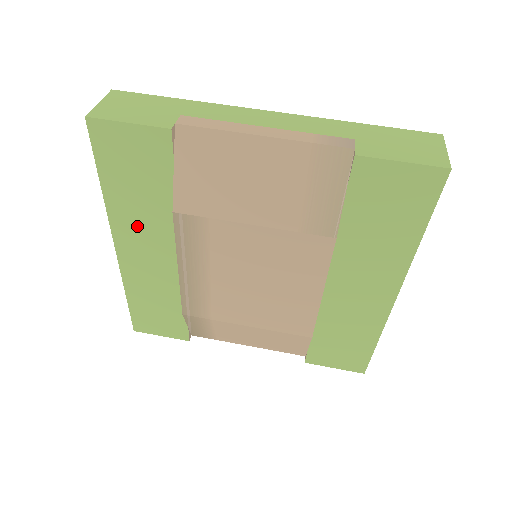
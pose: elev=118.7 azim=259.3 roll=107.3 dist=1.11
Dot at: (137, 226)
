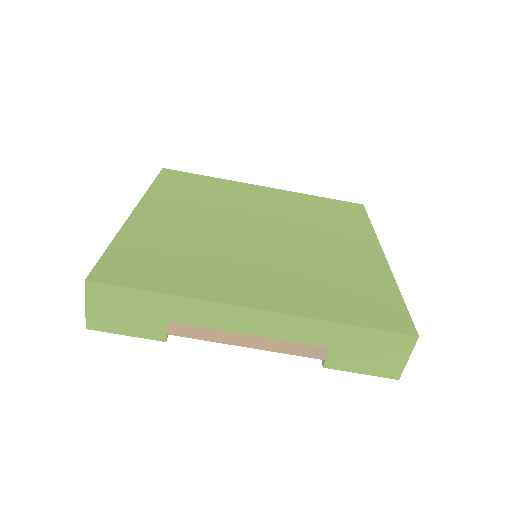
Dot at: occluded
